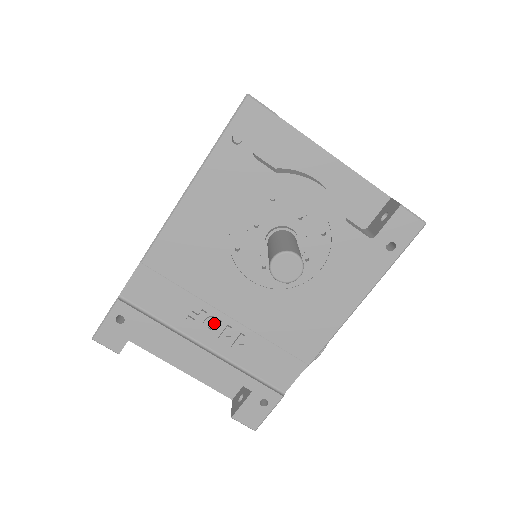
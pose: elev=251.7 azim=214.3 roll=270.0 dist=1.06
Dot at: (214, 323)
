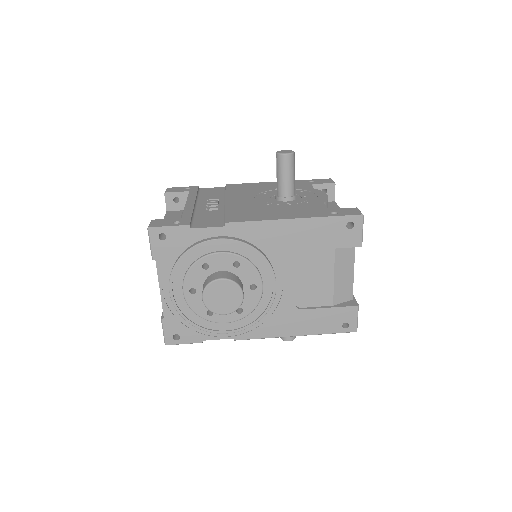
Dot at: (214, 203)
